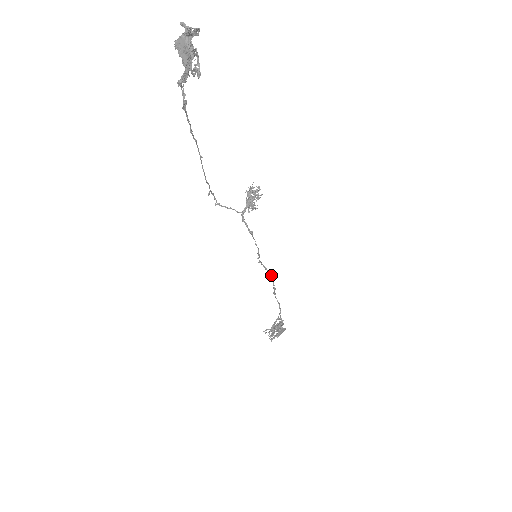
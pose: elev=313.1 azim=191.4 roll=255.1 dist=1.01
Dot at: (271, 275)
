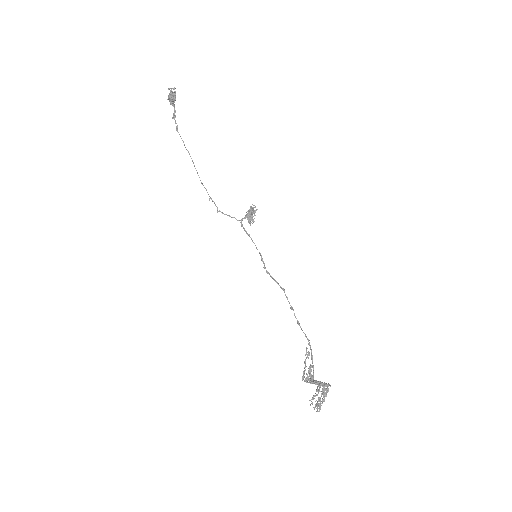
Dot at: (283, 290)
